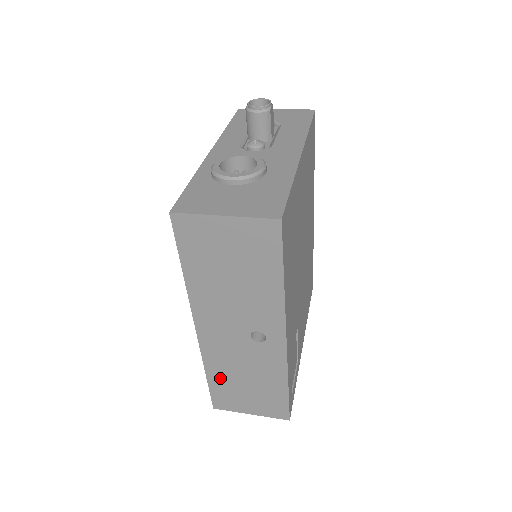
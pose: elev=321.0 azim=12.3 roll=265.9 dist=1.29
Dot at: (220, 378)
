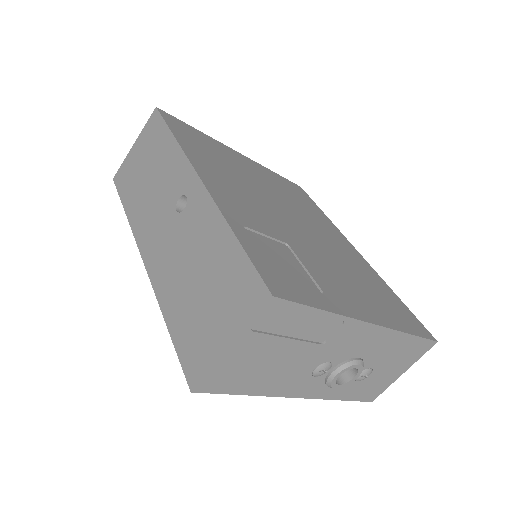
Dot at: (177, 310)
